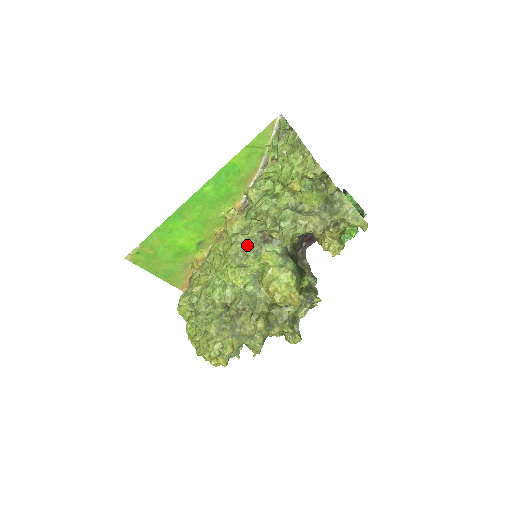
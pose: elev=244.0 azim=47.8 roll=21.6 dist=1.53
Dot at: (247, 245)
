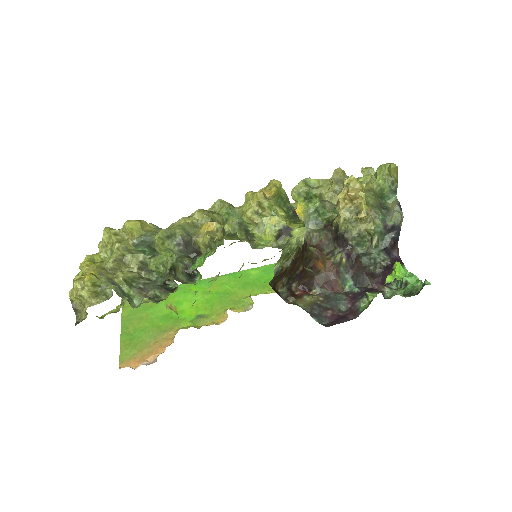
Dot at: occluded
